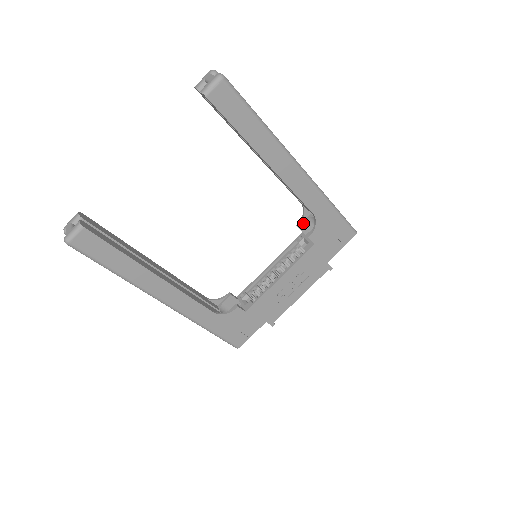
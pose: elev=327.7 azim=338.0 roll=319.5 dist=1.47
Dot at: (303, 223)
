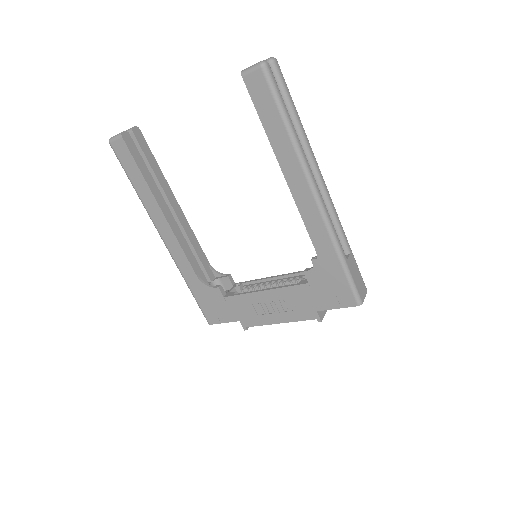
Dot at: occluded
